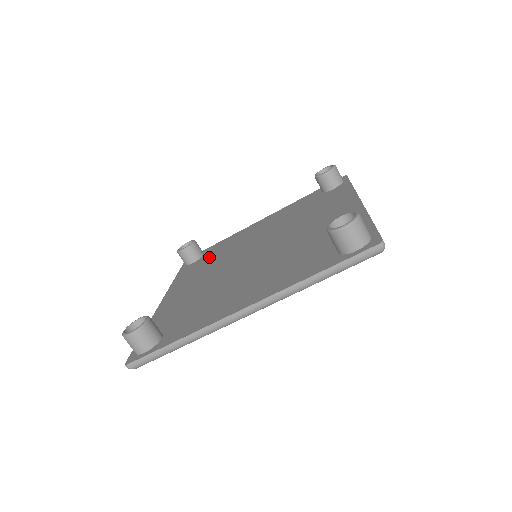
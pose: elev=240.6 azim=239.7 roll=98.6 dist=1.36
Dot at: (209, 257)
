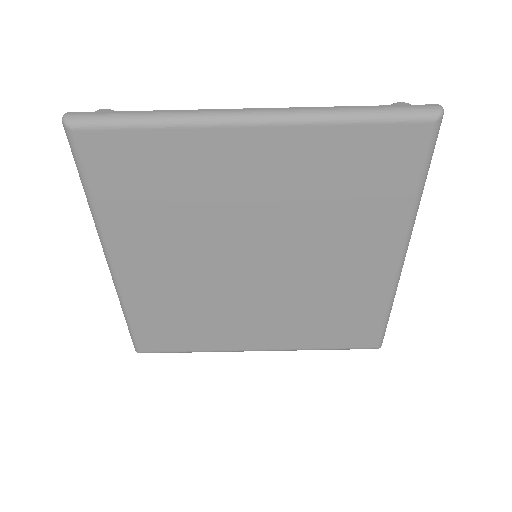
Dot at: occluded
